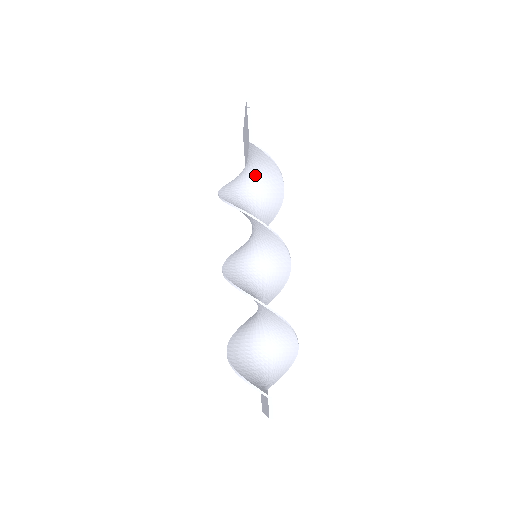
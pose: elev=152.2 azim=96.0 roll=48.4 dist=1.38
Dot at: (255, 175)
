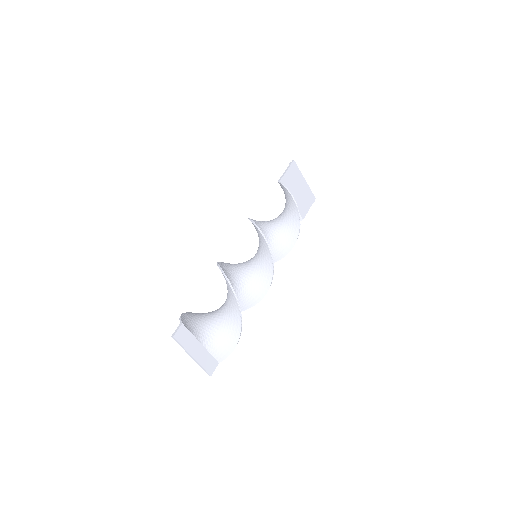
Dot at: (284, 208)
